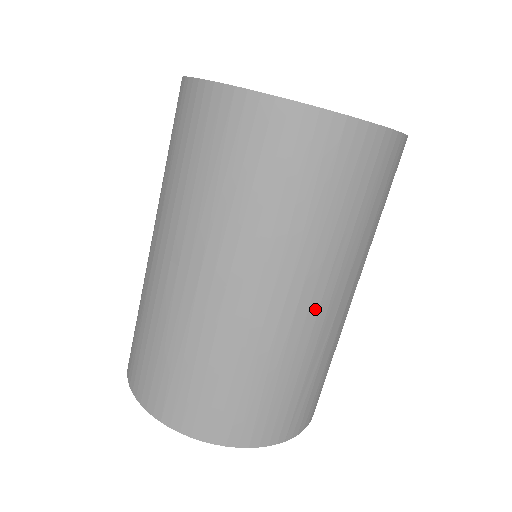
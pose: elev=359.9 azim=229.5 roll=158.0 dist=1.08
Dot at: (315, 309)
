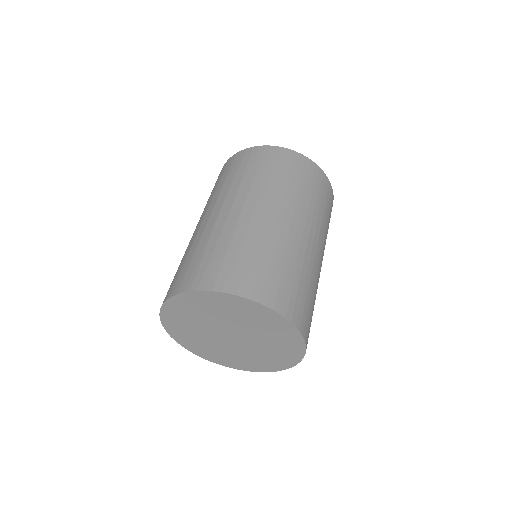
Dot at: occluded
